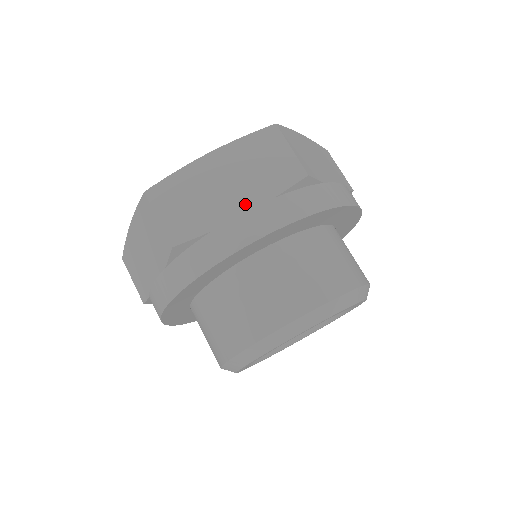
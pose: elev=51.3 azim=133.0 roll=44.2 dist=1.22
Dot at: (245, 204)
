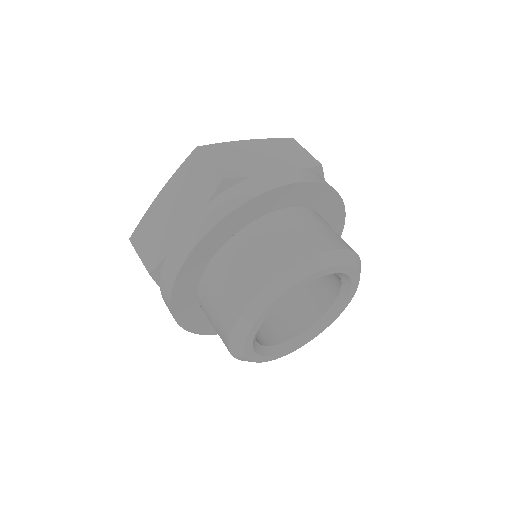
Dot at: occluded
